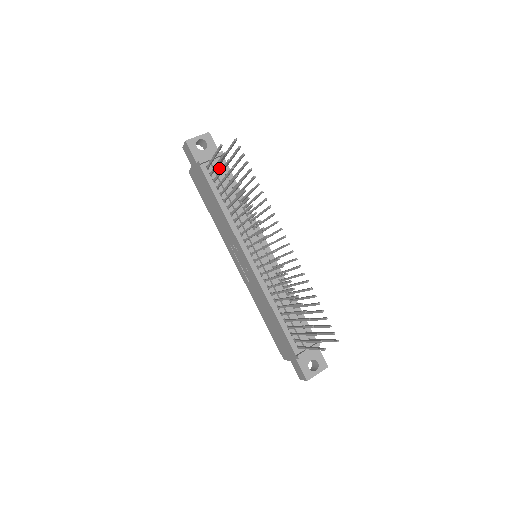
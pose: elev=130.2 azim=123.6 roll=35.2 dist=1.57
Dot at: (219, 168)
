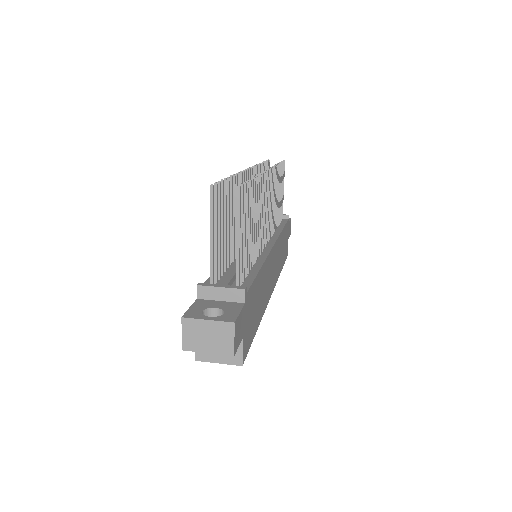
Dot at: occluded
